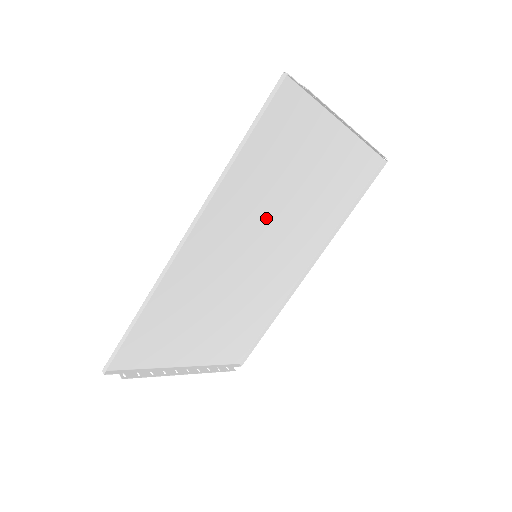
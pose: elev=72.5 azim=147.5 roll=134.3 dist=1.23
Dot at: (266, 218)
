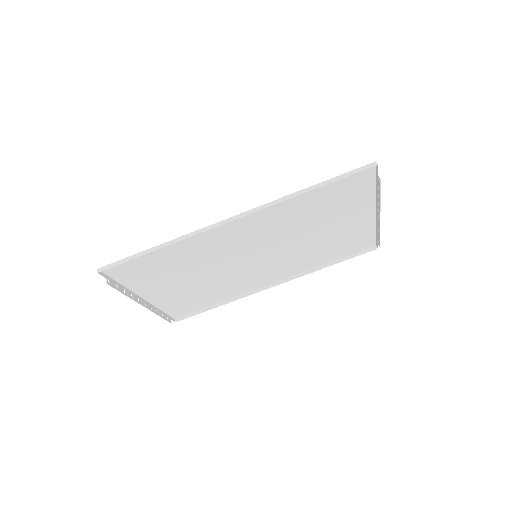
Dot at: (284, 237)
